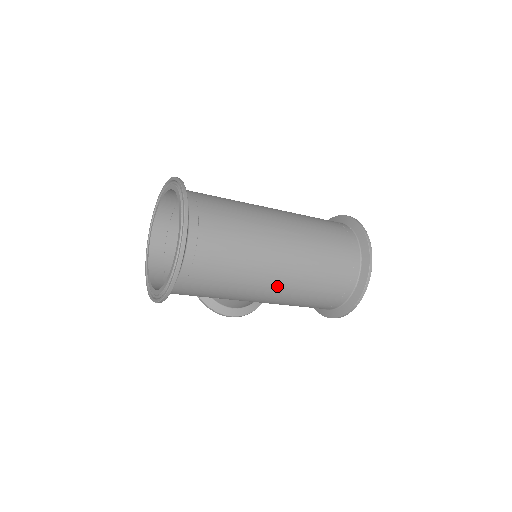
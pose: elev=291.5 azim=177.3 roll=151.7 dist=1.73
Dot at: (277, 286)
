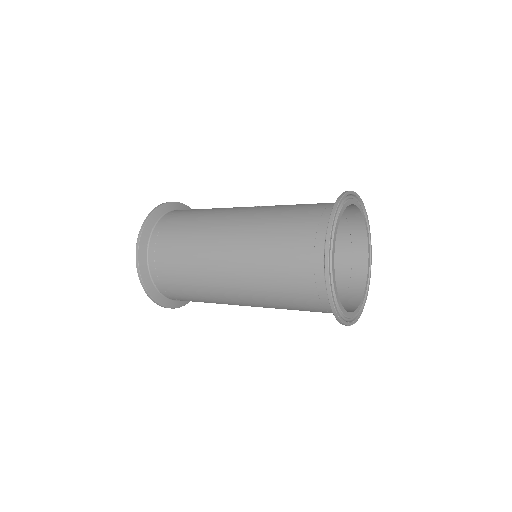
Dot at: (245, 303)
